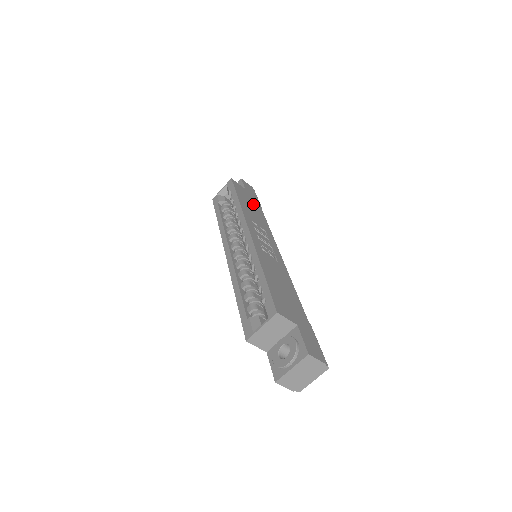
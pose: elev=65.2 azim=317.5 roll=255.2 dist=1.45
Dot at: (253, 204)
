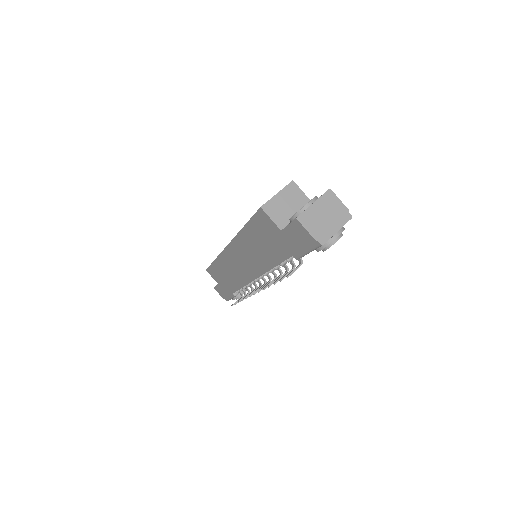
Dot at: occluded
